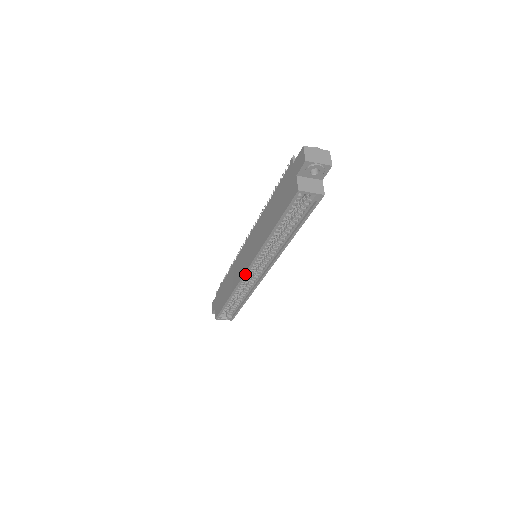
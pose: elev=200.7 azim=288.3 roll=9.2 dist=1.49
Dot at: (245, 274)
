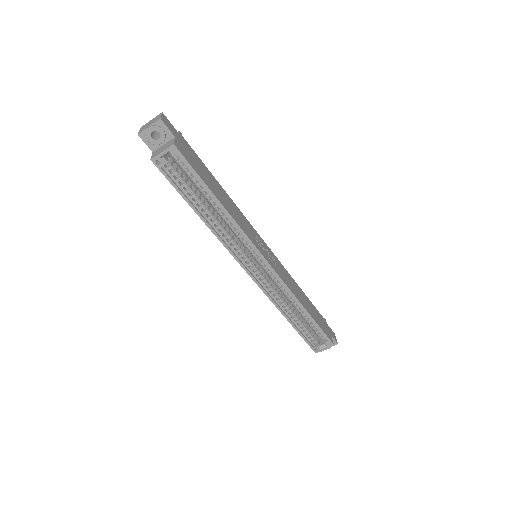
Dot at: (253, 278)
